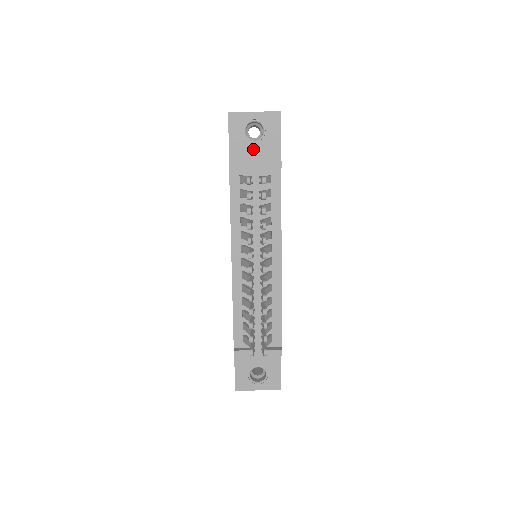
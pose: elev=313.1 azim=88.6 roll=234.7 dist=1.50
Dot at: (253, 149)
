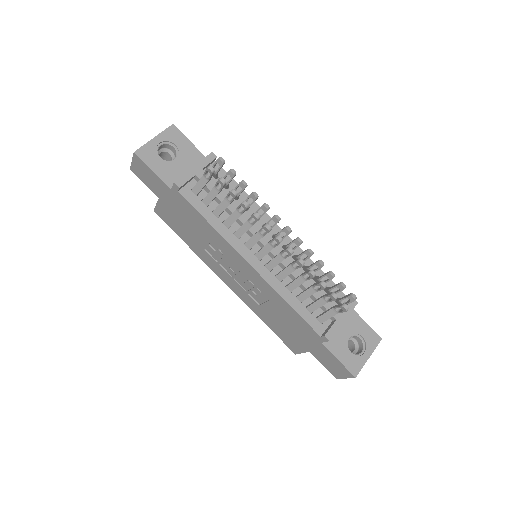
Dot at: (179, 166)
